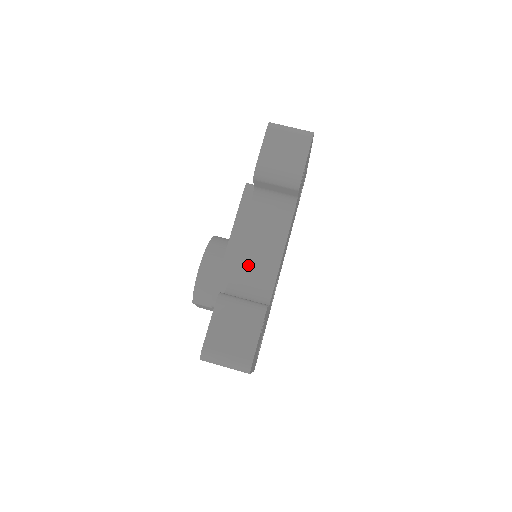
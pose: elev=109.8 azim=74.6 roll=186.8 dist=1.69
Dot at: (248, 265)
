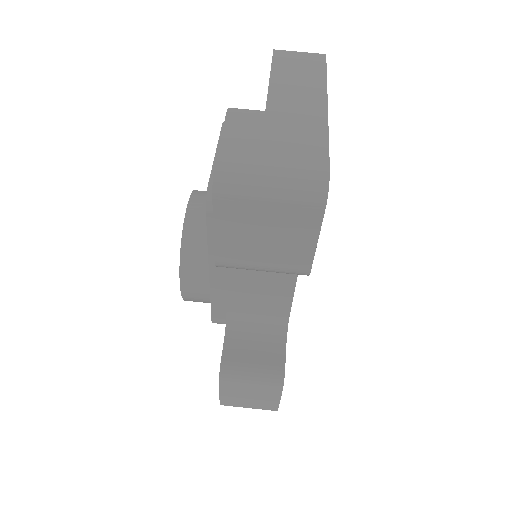
Dot at: (247, 296)
